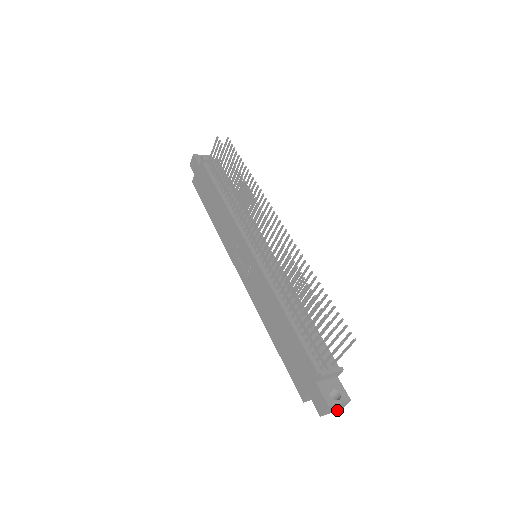
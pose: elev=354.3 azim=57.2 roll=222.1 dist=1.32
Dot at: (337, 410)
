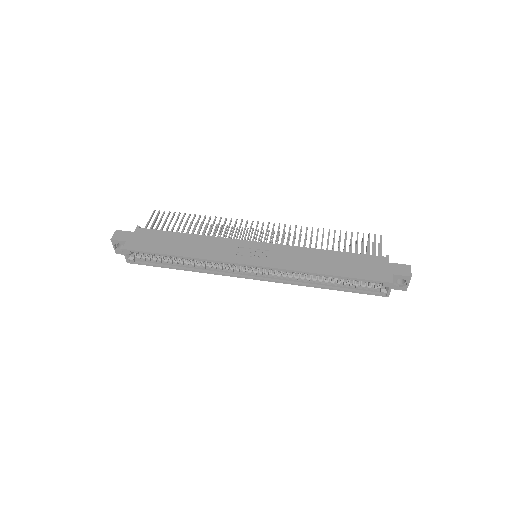
Dot at: (407, 286)
